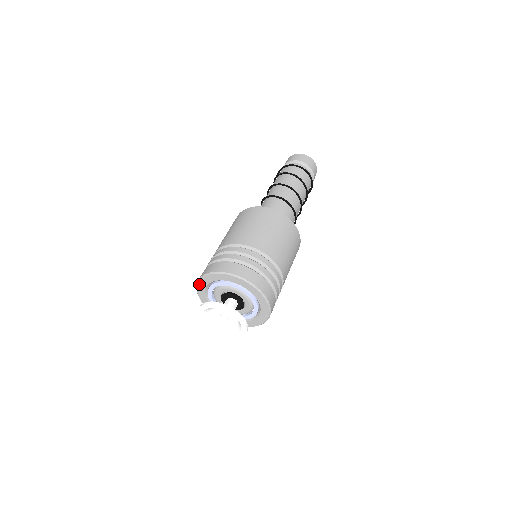
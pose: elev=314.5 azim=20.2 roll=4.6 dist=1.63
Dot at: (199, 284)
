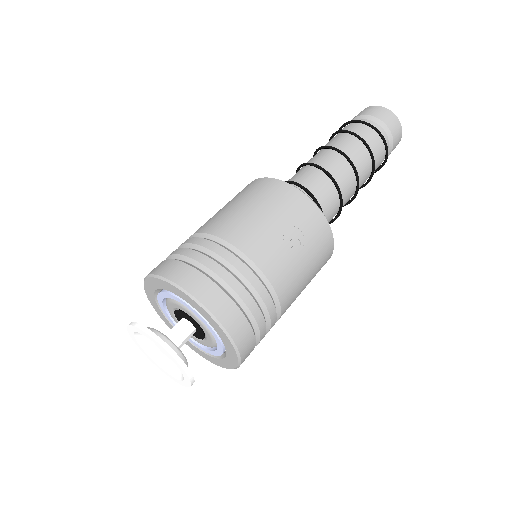
Dot at: (150, 279)
